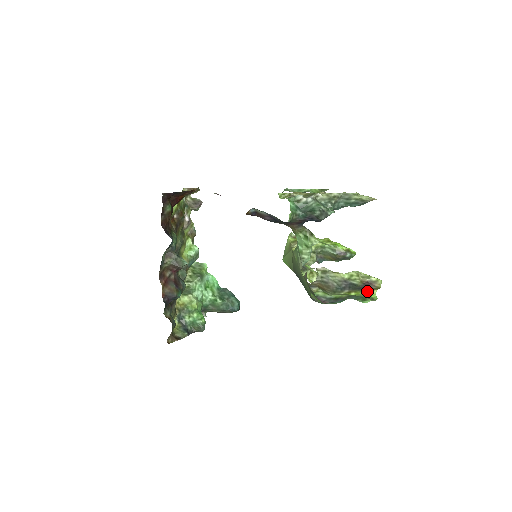
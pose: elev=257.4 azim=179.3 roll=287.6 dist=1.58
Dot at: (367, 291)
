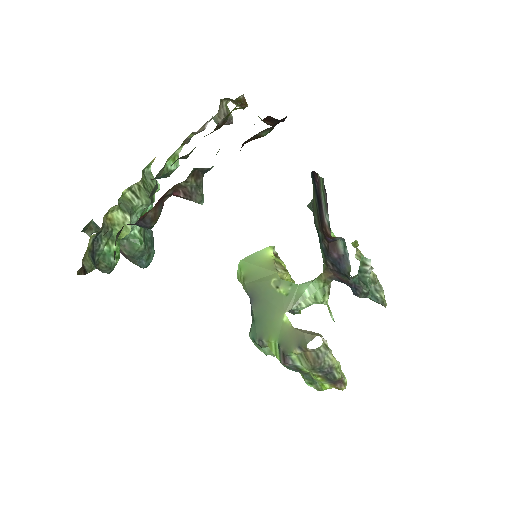
Dot at: (329, 384)
